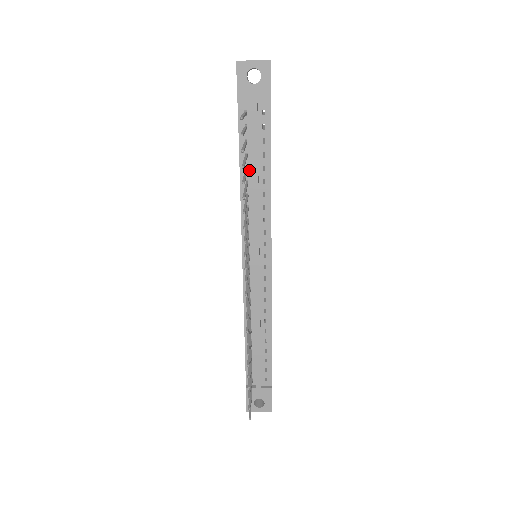
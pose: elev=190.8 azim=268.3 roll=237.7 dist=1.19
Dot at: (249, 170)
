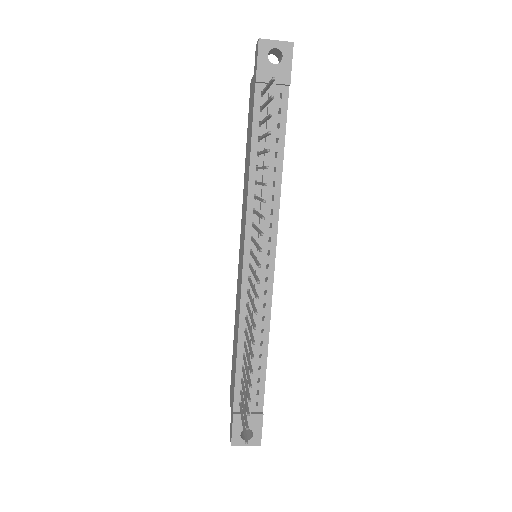
Dot at: (260, 155)
